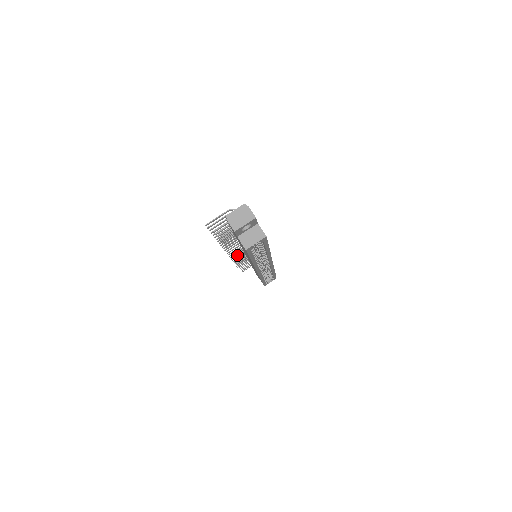
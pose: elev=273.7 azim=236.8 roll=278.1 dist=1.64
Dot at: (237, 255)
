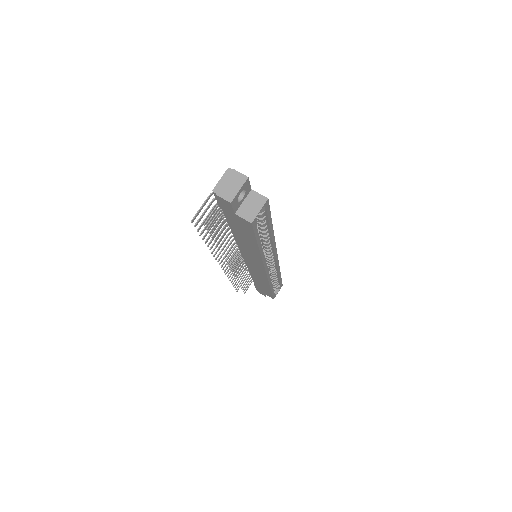
Dot at: occluded
